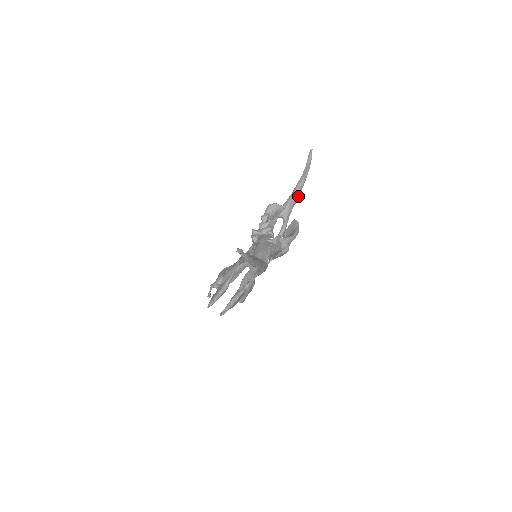
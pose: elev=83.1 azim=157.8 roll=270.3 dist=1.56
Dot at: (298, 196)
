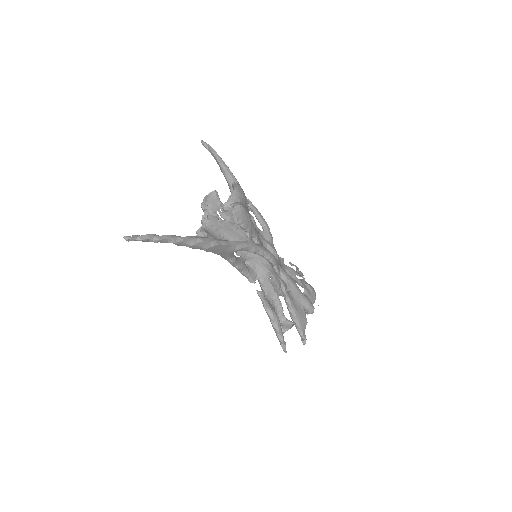
Dot at: (233, 177)
